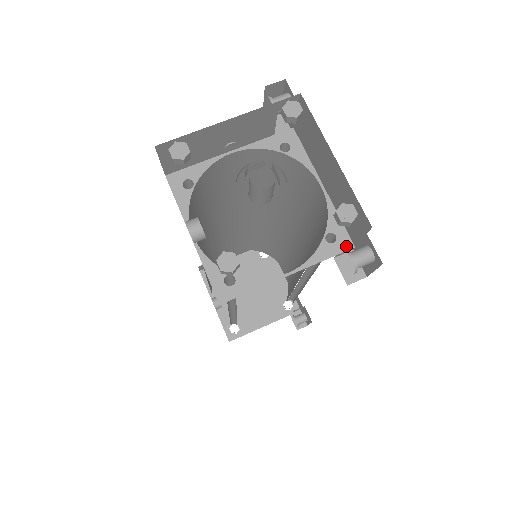
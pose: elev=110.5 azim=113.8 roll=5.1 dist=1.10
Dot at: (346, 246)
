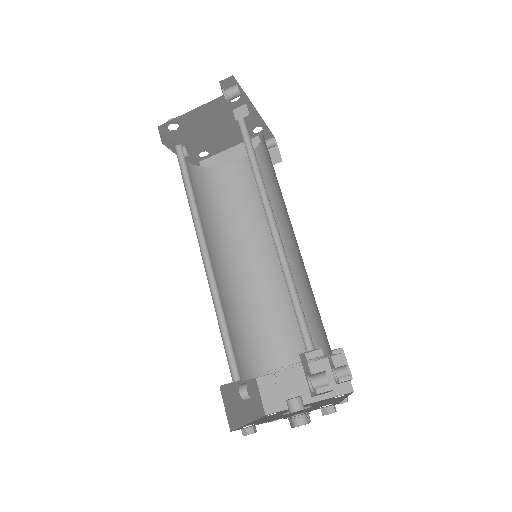
Dot at: occluded
